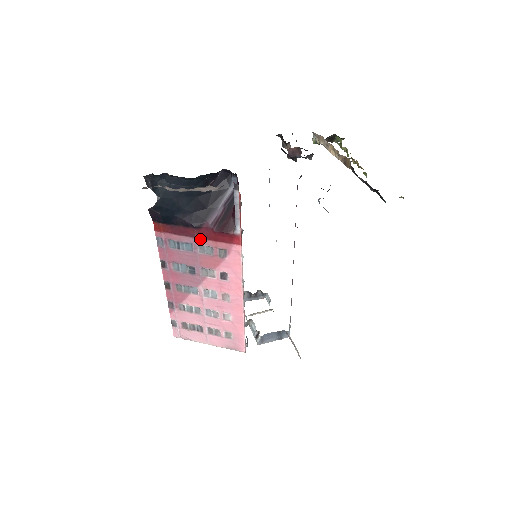
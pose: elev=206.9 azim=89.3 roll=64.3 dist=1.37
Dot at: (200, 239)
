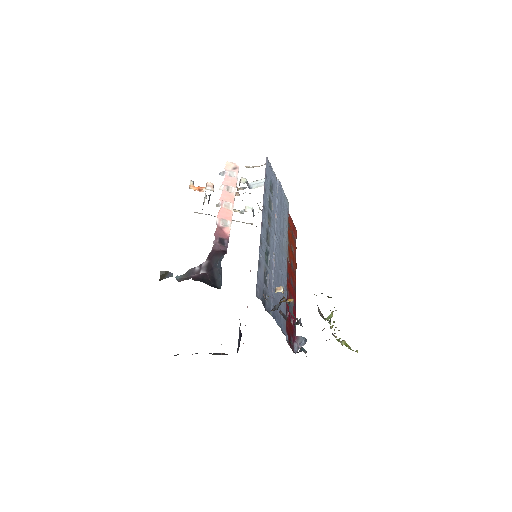
Dot at: occluded
